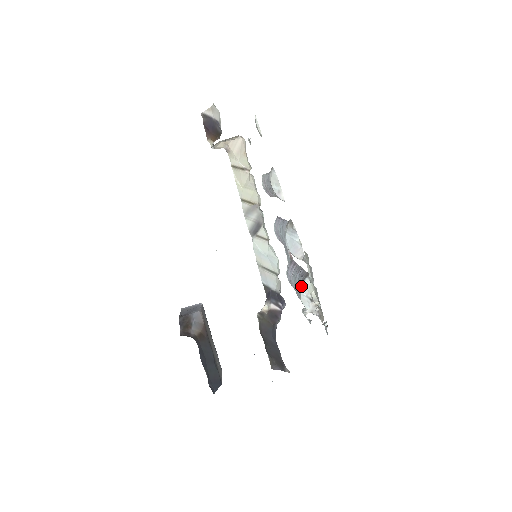
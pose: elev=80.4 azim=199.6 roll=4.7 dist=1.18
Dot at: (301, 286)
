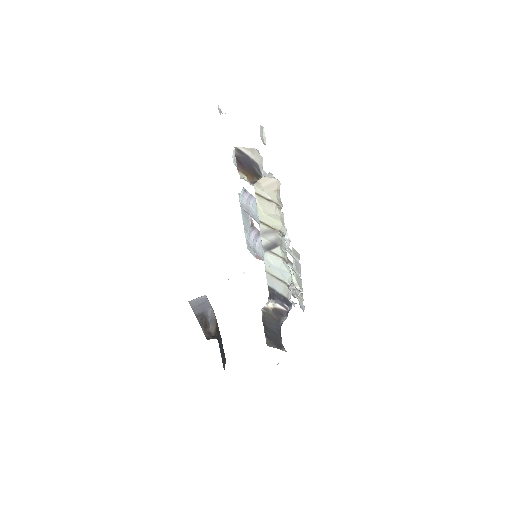
Dot at: occluded
